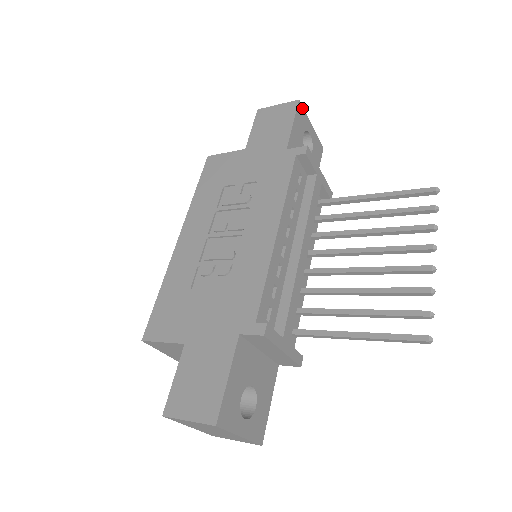
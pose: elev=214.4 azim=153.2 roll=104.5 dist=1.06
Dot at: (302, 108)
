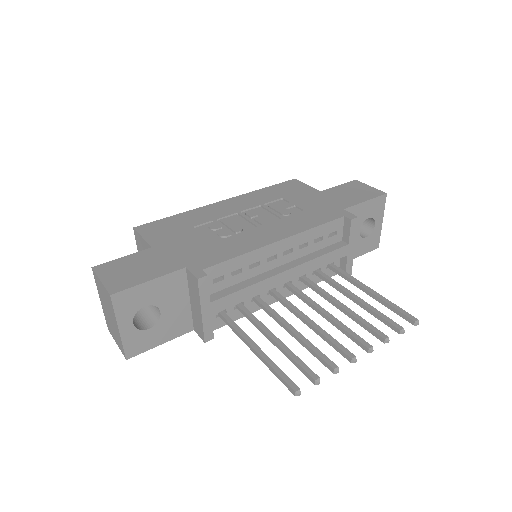
Dot at: (384, 201)
